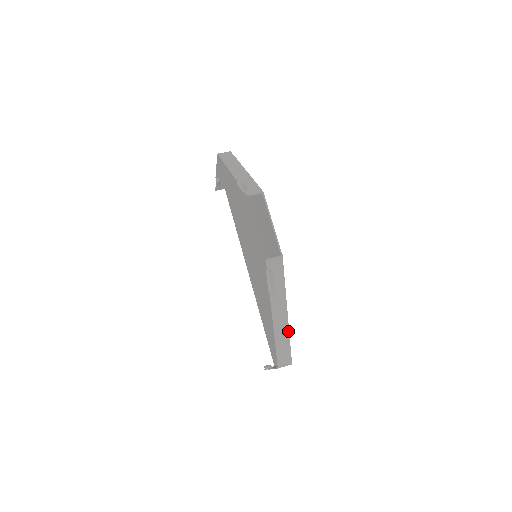
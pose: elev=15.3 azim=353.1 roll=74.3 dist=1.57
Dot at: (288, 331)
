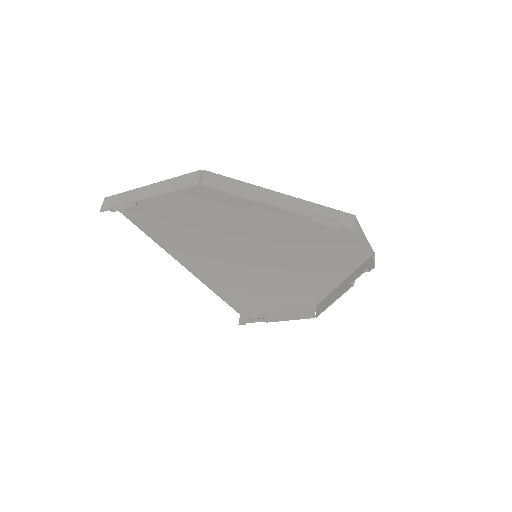
Dot at: (333, 291)
